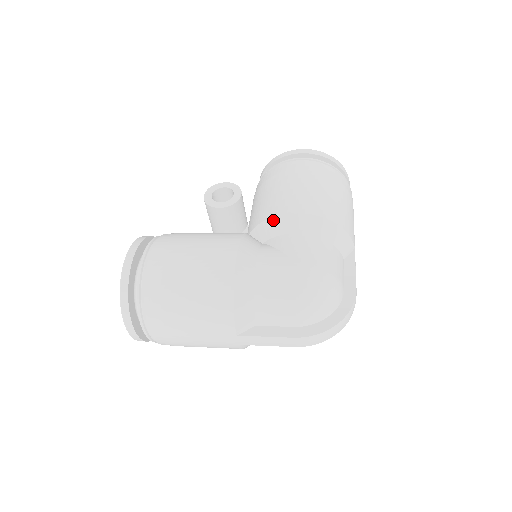
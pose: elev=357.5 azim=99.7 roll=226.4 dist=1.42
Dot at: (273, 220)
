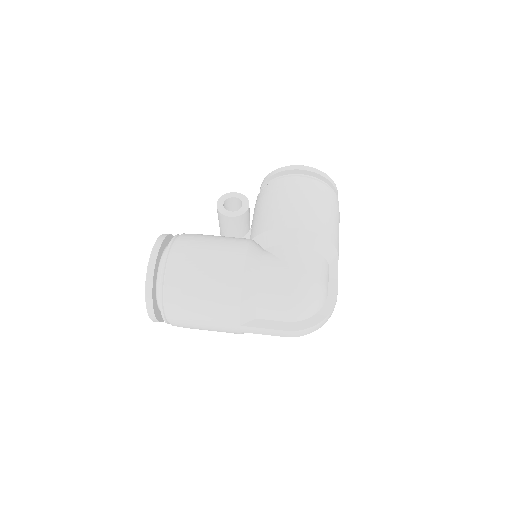
Dot at: (275, 231)
